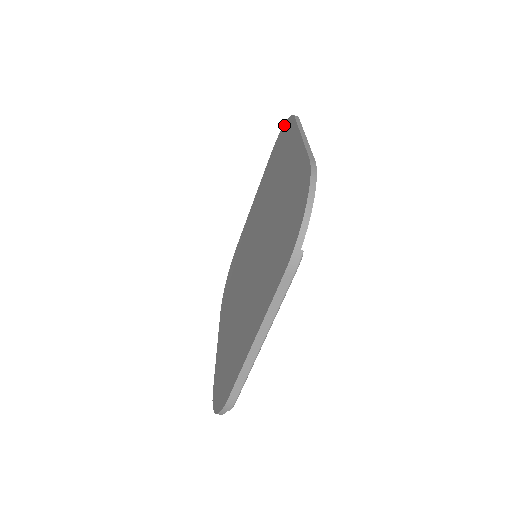
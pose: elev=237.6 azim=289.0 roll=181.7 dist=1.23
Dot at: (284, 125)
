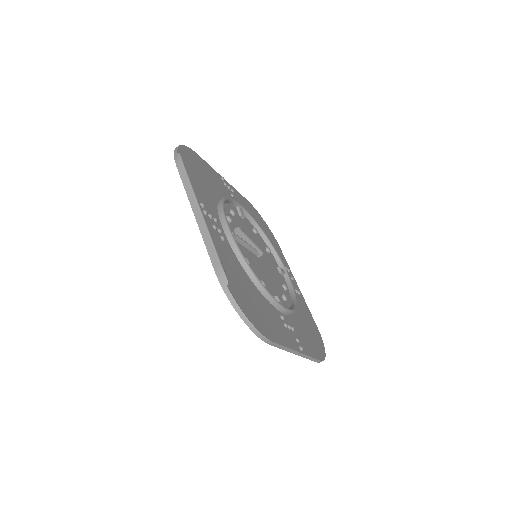
Dot at: occluded
